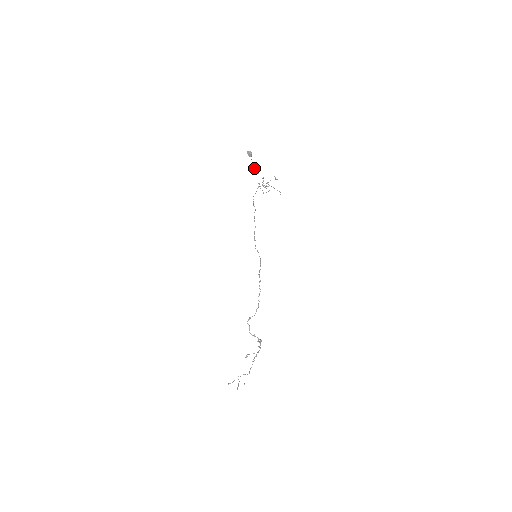
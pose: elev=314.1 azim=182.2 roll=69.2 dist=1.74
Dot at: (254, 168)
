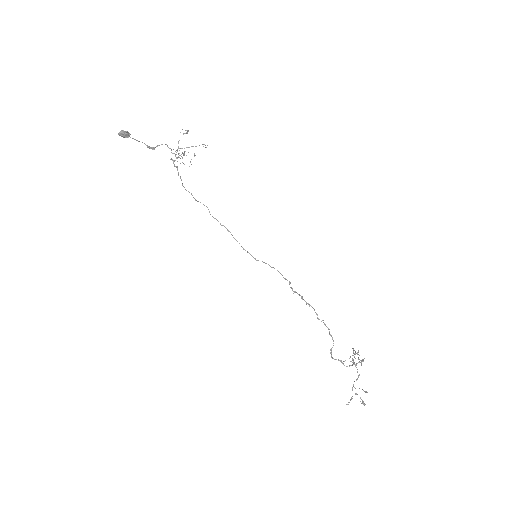
Dot at: (146, 145)
